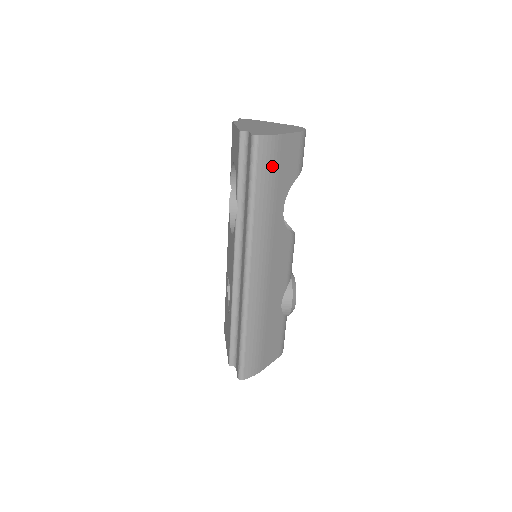
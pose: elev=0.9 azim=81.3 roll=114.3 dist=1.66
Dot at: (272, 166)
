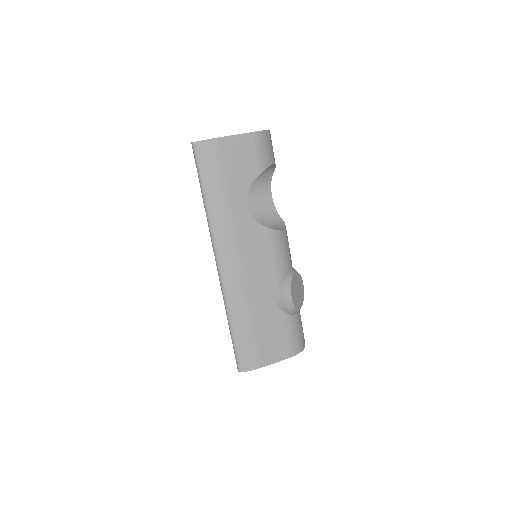
Dot at: (217, 166)
